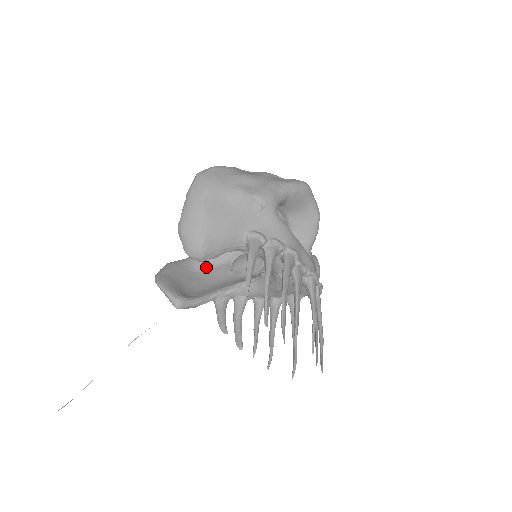
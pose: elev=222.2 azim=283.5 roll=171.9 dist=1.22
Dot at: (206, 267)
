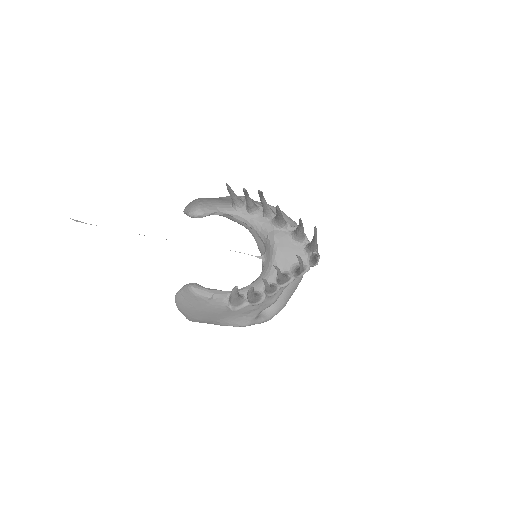
Dot at: occluded
